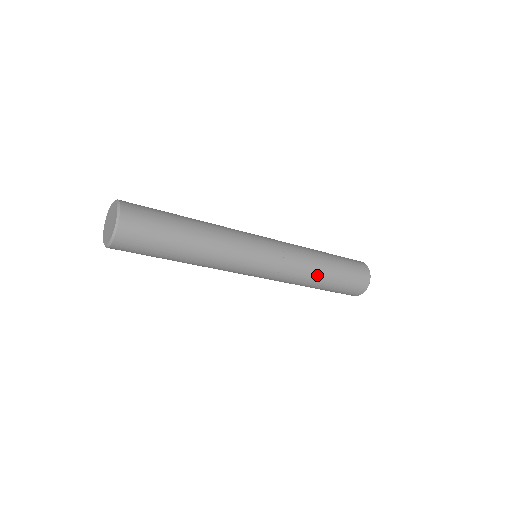
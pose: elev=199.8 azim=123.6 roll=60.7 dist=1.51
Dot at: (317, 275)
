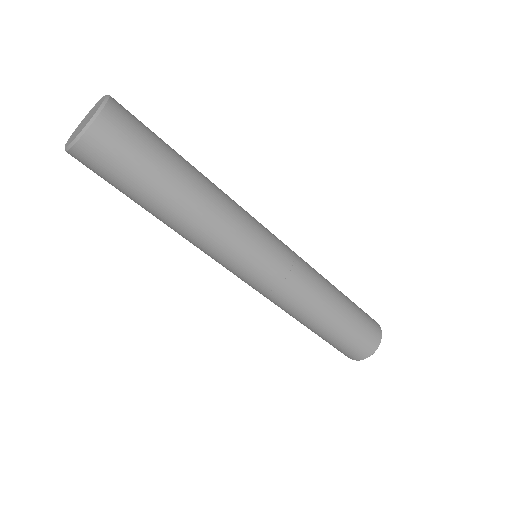
Dot at: (331, 292)
